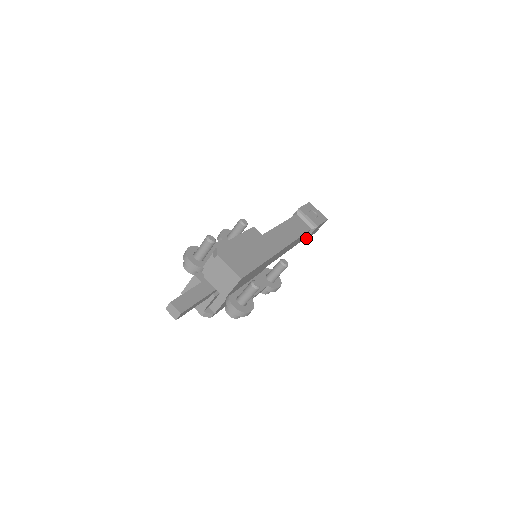
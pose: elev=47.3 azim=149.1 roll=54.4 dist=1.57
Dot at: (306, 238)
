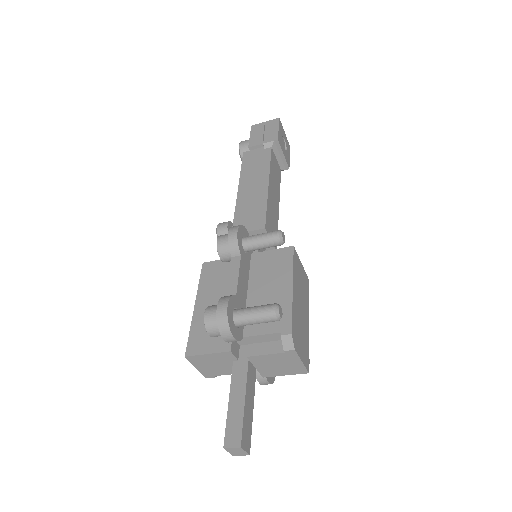
Dot at: occluded
